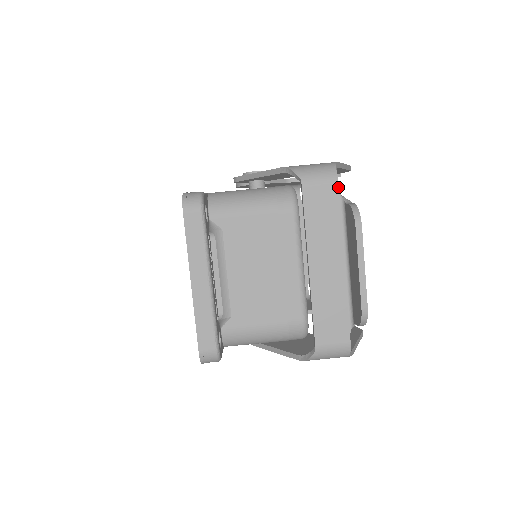
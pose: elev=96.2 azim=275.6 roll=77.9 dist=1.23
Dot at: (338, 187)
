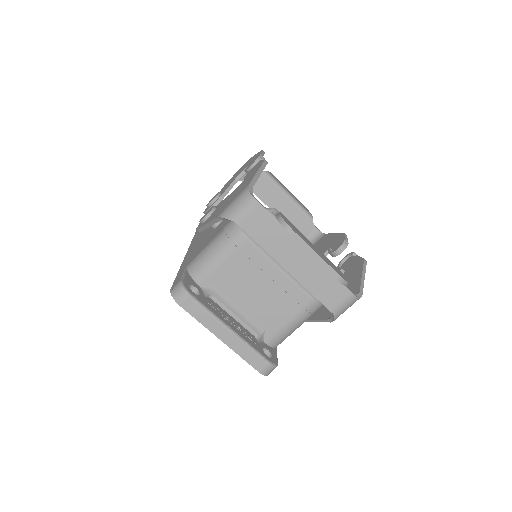
Dot at: (262, 207)
